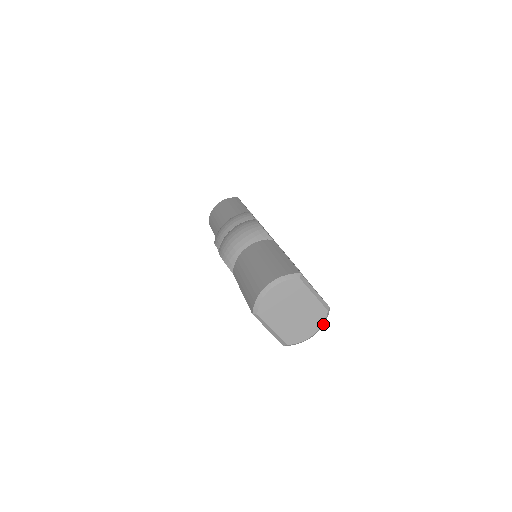
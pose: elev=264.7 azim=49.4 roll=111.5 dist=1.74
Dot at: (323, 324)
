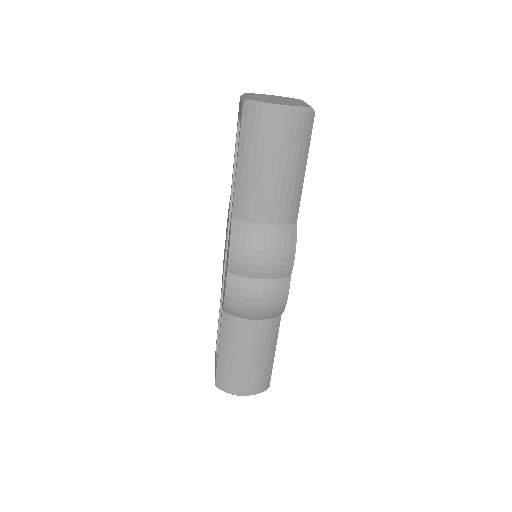
Dot at: occluded
